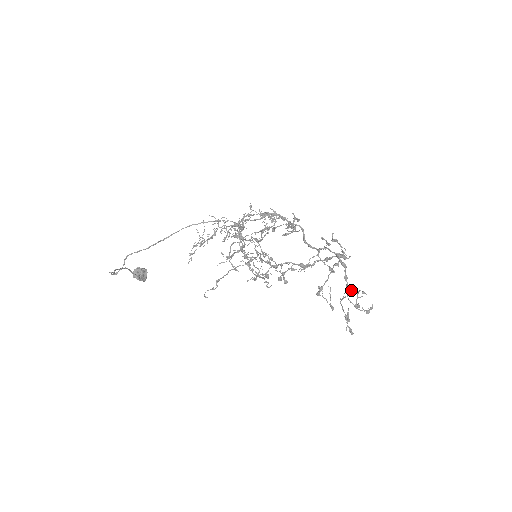
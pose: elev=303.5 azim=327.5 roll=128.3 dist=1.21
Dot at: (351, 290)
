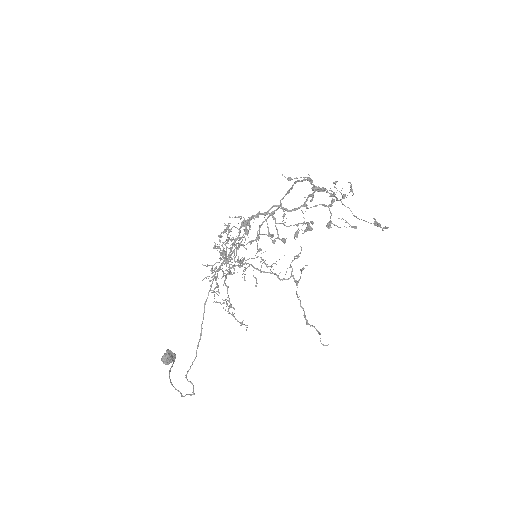
Dot at: occluded
